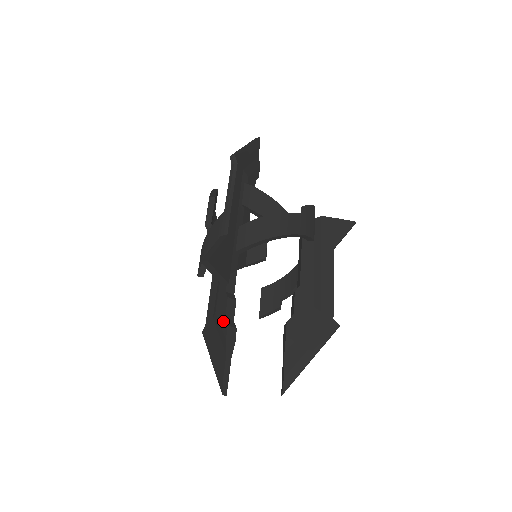
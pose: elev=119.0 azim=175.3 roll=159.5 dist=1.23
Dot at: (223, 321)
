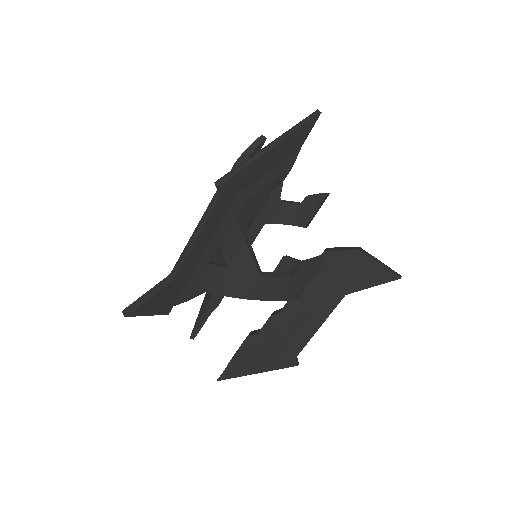
Dot at: occluded
